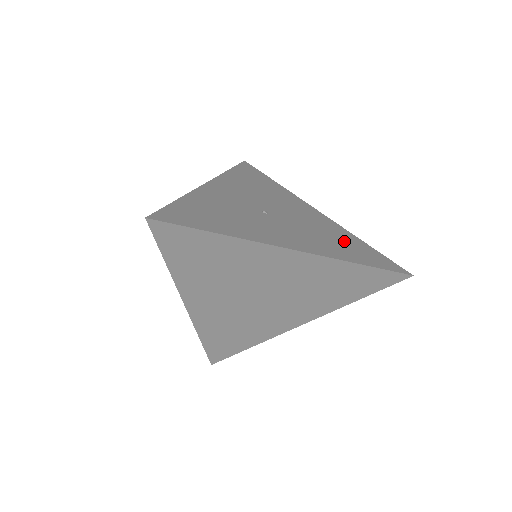
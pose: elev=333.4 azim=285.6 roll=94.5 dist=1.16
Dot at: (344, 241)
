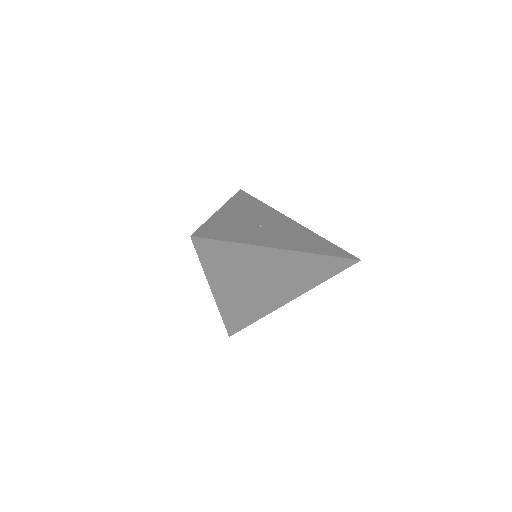
Dot at: (314, 241)
